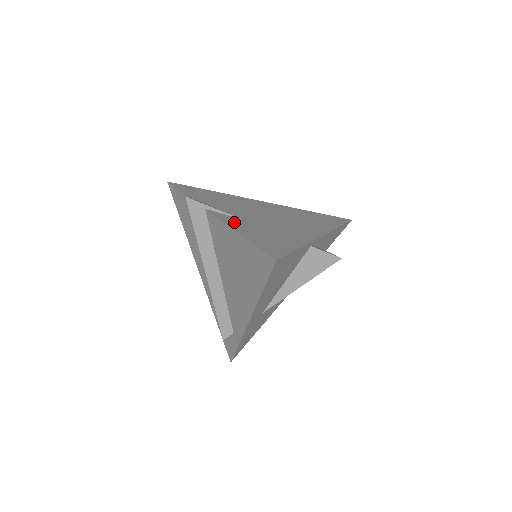
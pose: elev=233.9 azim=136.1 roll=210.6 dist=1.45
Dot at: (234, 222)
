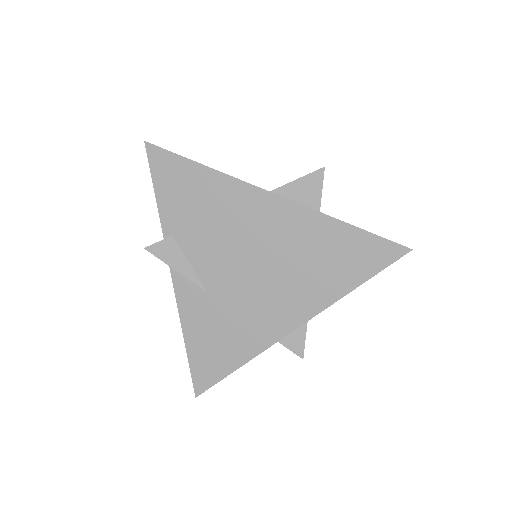
Dot at: (190, 303)
